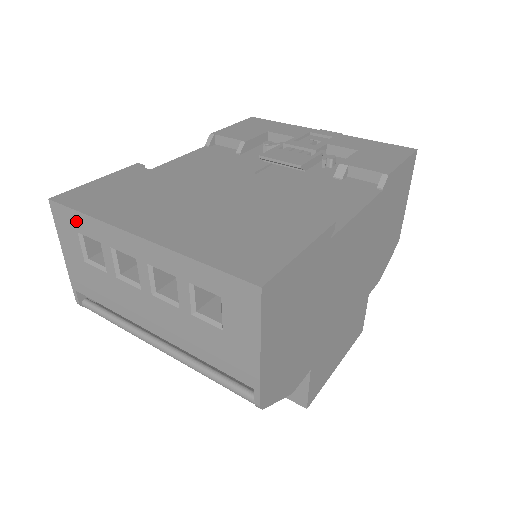
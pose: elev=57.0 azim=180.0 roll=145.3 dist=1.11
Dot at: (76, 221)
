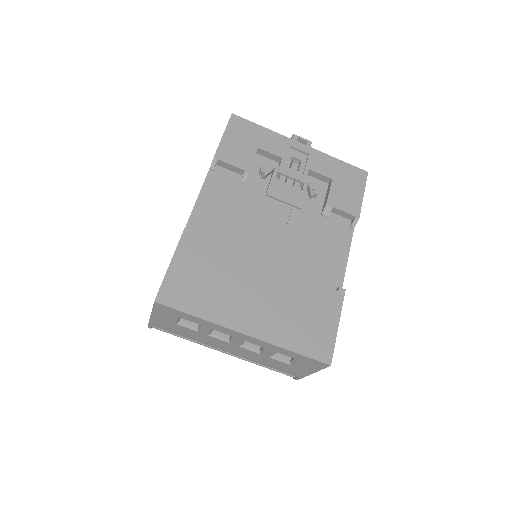
Dot at: (182, 315)
